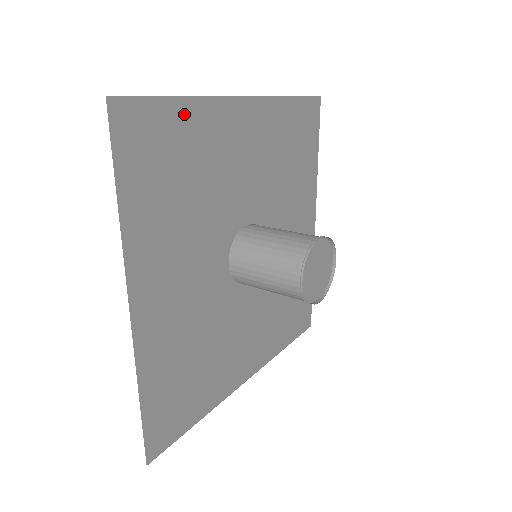
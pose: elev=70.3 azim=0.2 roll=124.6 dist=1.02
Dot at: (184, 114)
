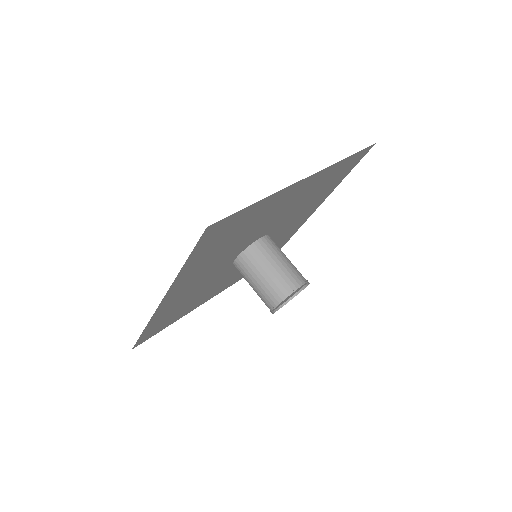
Dot at: (255, 208)
